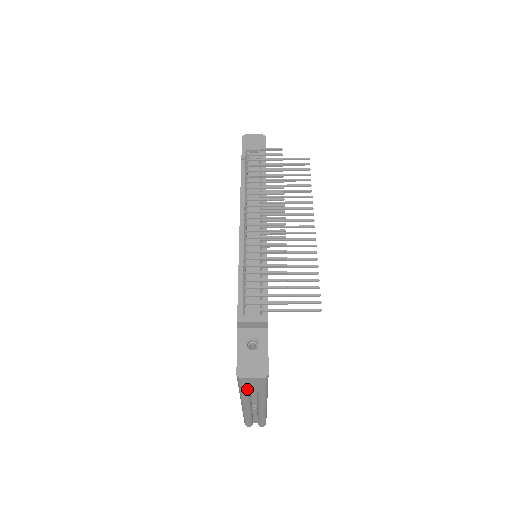
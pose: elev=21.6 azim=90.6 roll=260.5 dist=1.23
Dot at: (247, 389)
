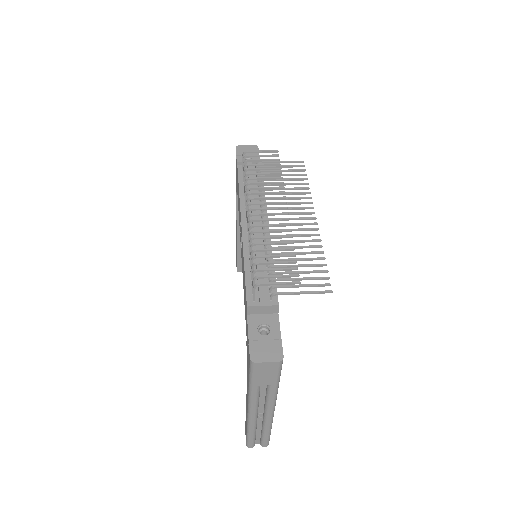
Dot at: (259, 381)
